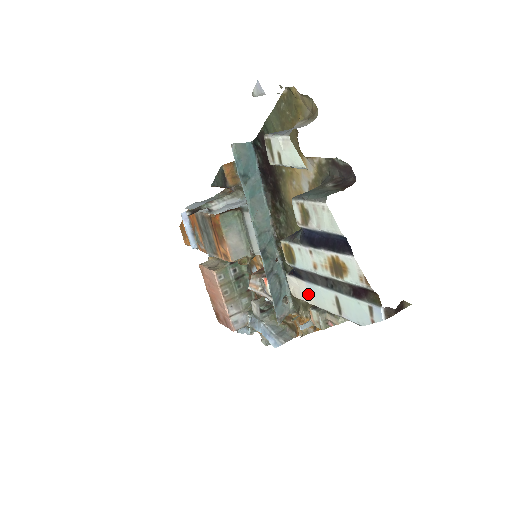
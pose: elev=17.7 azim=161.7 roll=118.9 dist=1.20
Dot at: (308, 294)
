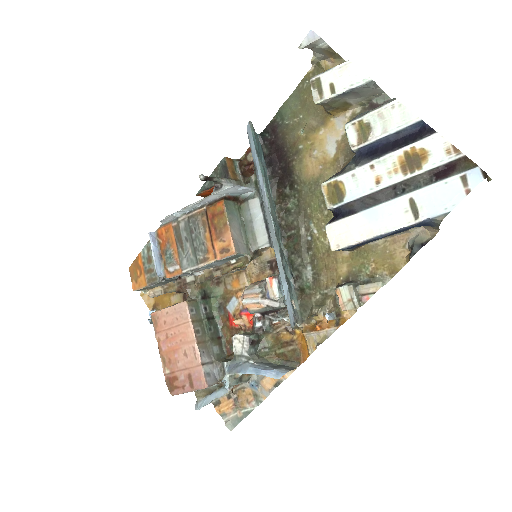
Dot at: (363, 227)
